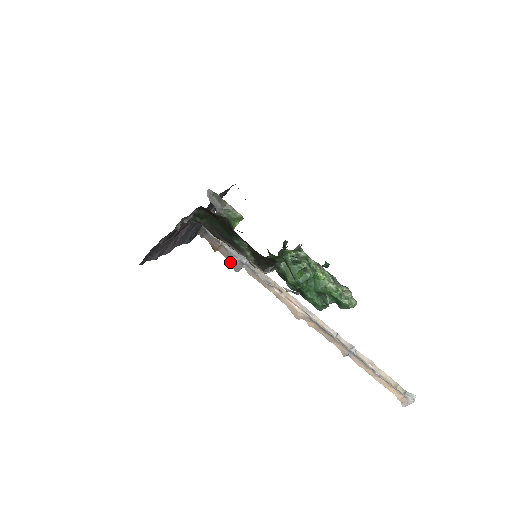
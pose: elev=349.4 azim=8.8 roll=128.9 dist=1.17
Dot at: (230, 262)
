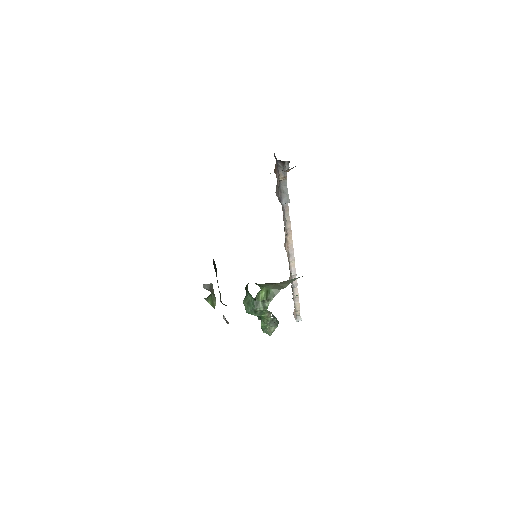
Dot at: (277, 188)
